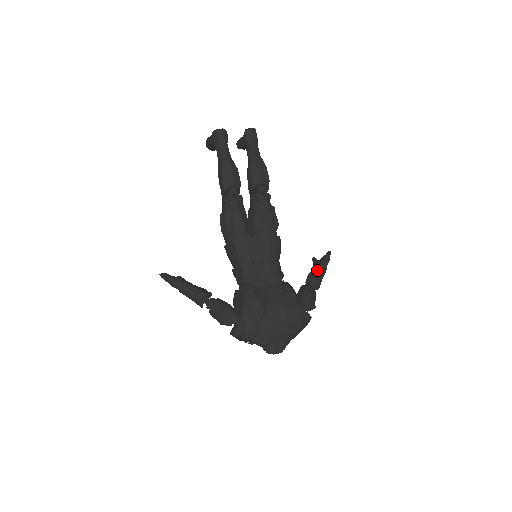
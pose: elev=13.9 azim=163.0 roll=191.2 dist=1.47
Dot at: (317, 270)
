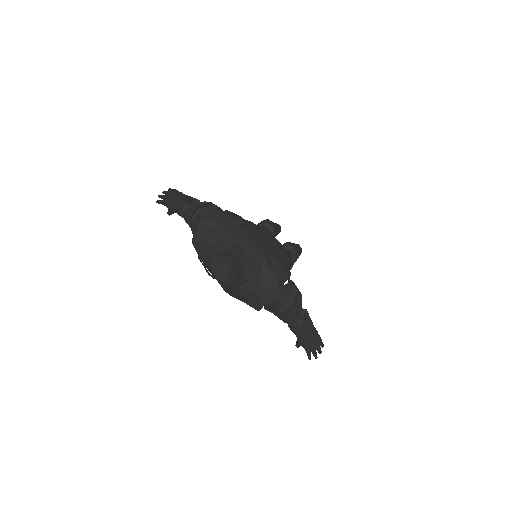
Dot at: occluded
